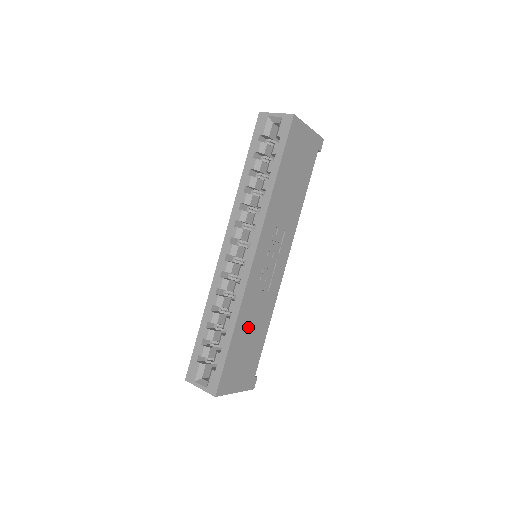
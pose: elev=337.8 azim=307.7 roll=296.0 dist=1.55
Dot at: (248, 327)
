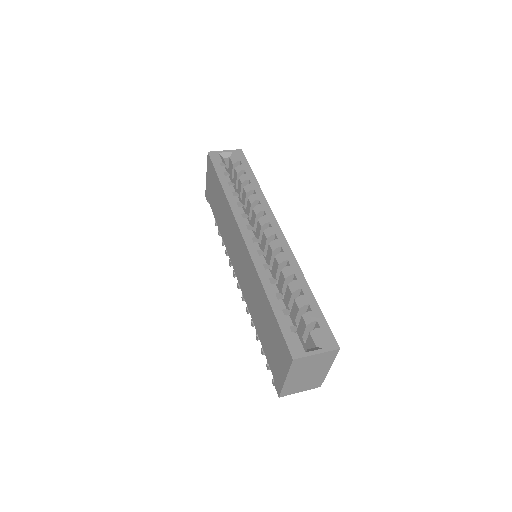
Dot at: occluded
